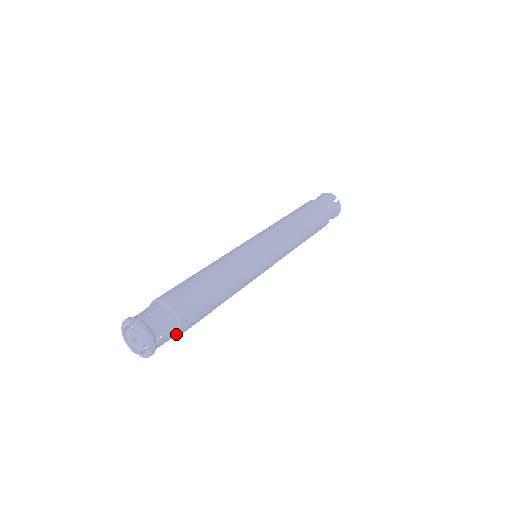
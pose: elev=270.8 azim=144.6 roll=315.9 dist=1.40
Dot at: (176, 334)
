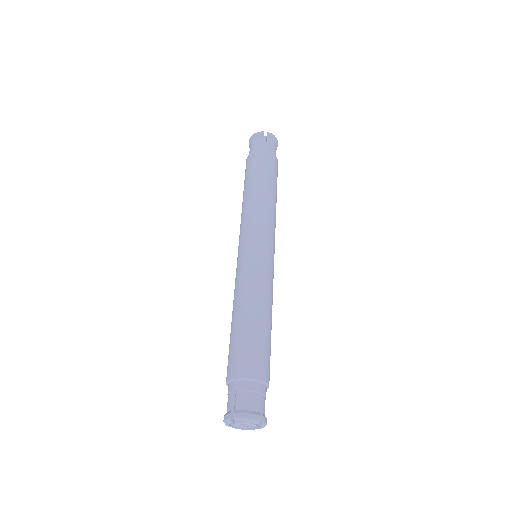
Dot at: (266, 388)
